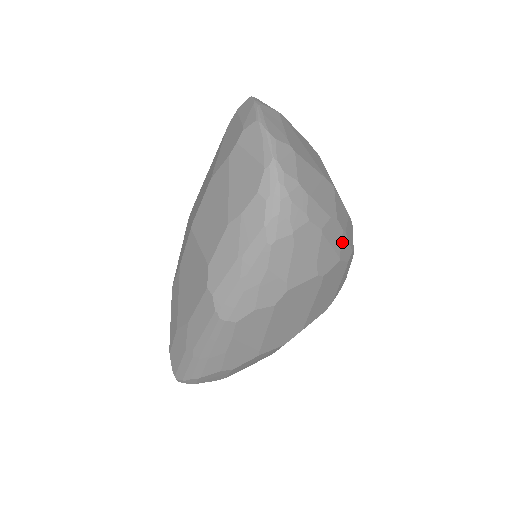
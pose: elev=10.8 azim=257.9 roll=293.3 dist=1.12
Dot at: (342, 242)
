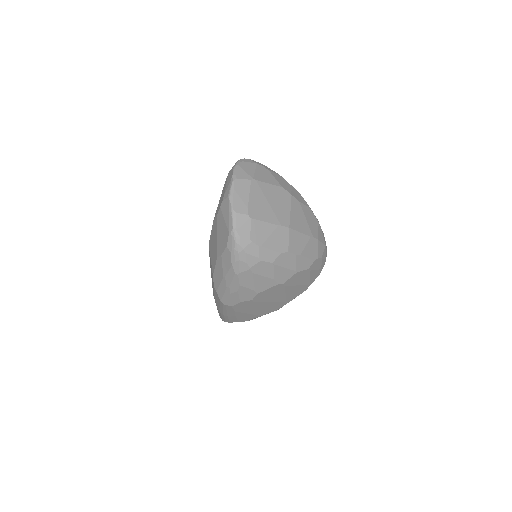
Dot at: (297, 262)
